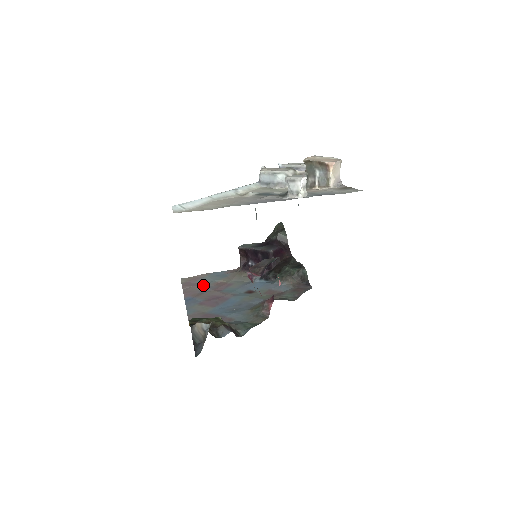
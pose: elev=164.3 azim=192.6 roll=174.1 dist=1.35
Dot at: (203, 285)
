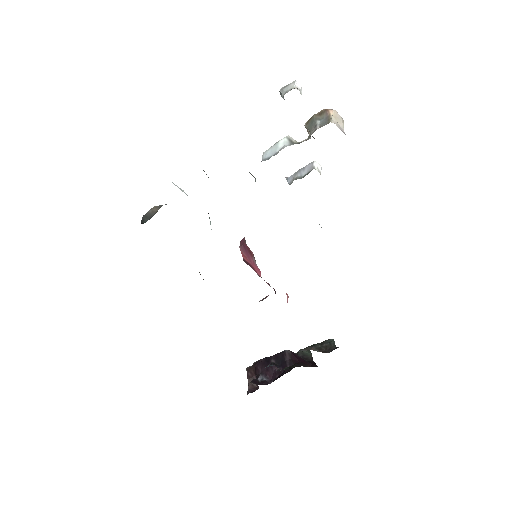
Dot at: occluded
